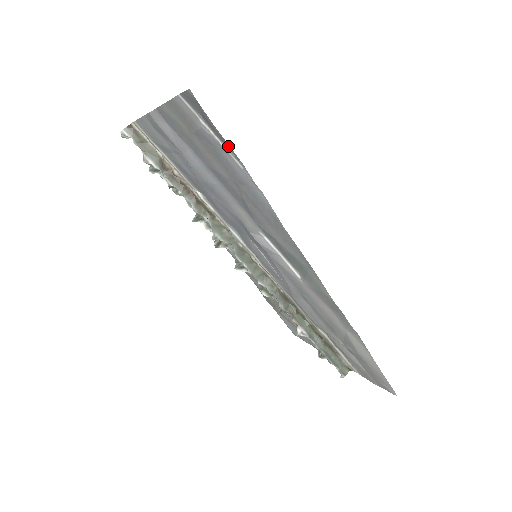
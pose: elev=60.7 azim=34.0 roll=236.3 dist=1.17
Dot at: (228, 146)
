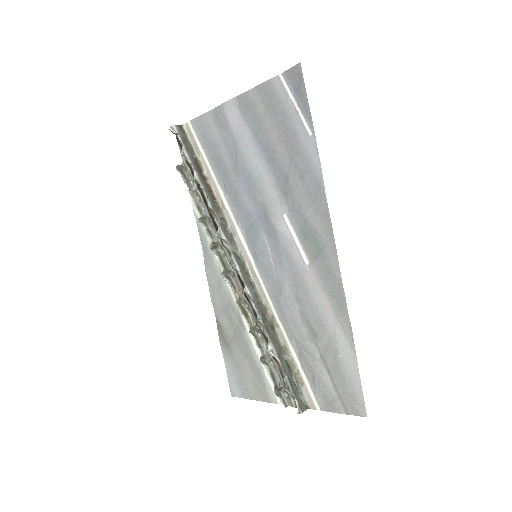
Dot at: (308, 113)
